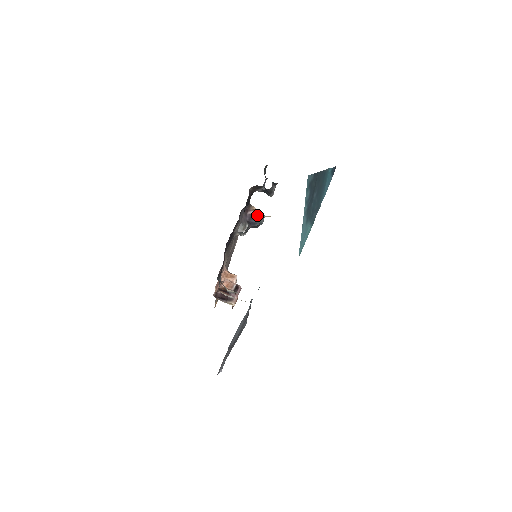
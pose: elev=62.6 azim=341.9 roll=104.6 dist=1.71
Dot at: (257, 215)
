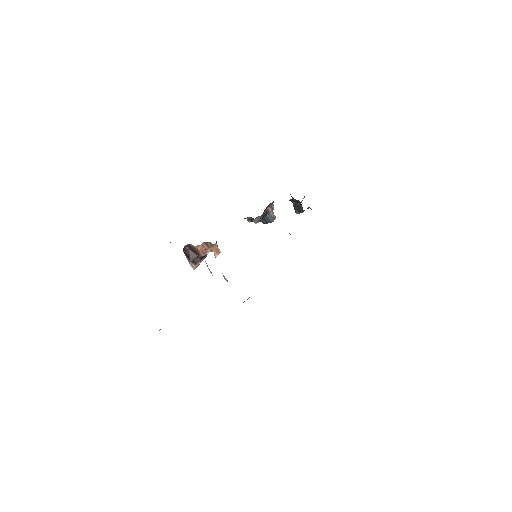
Dot at: (271, 214)
